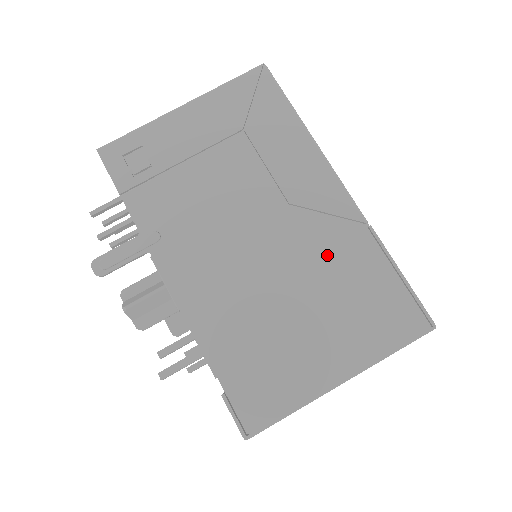
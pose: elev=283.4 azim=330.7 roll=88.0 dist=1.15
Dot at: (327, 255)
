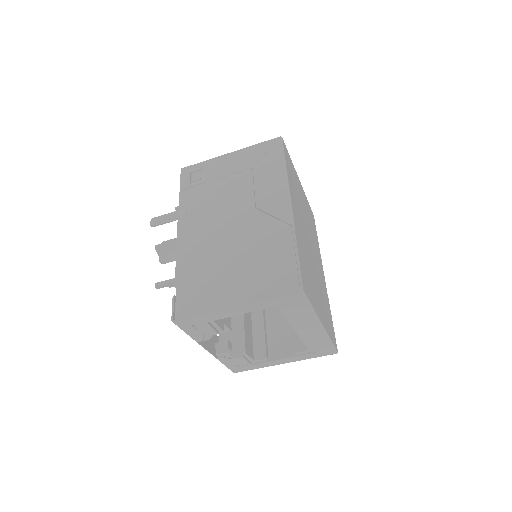
Dot at: (262, 238)
